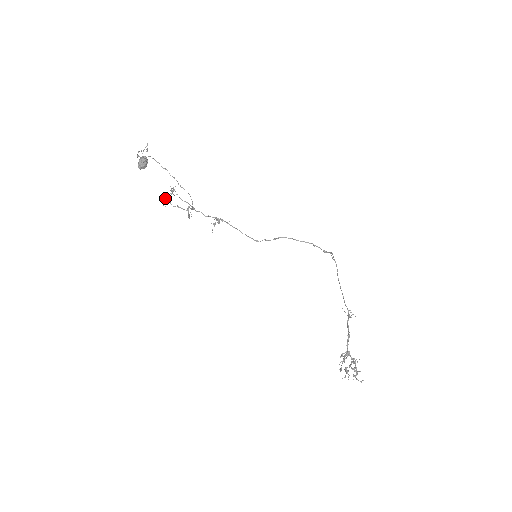
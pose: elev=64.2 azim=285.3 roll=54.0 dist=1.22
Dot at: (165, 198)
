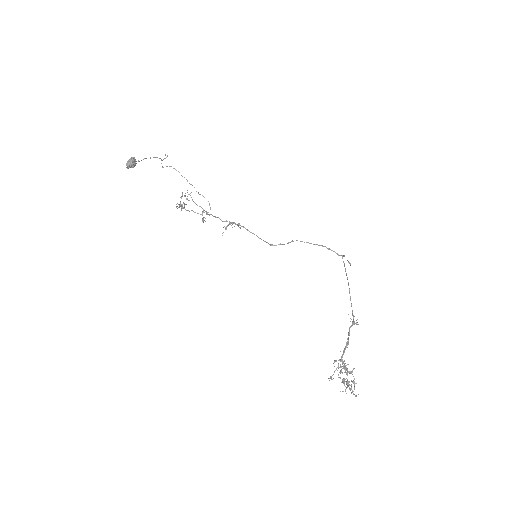
Dot at: (182, 204)
